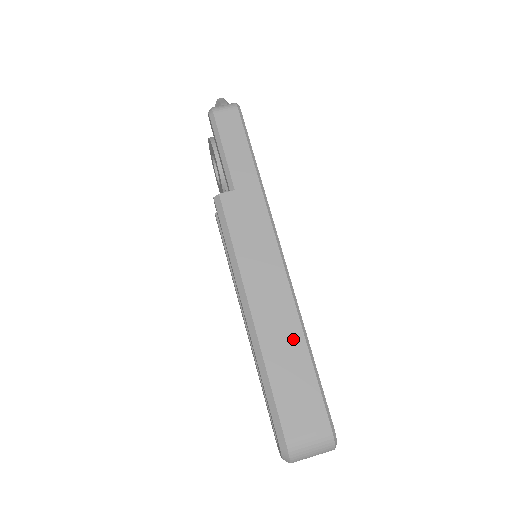
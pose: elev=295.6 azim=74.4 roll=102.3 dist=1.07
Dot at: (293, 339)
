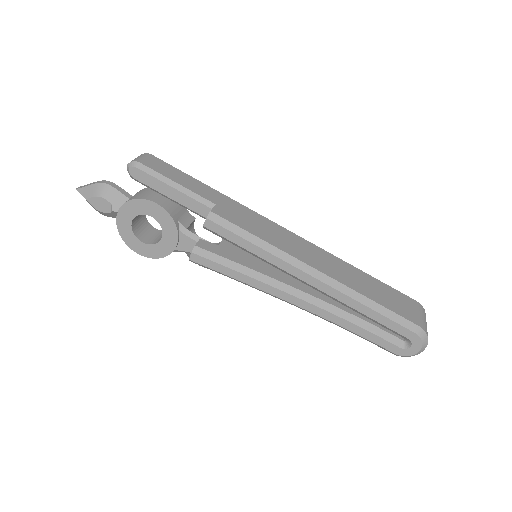
Dot at: (349, 269)
